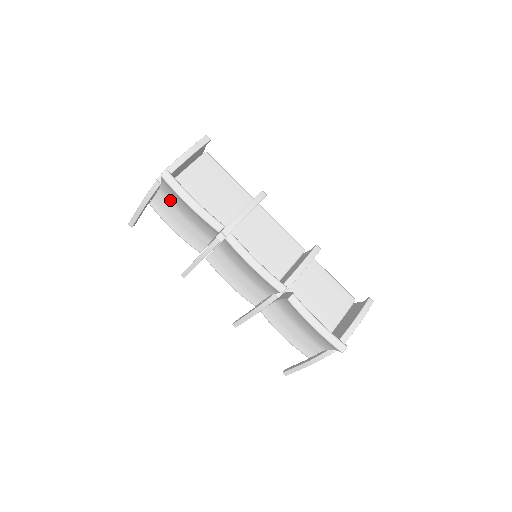
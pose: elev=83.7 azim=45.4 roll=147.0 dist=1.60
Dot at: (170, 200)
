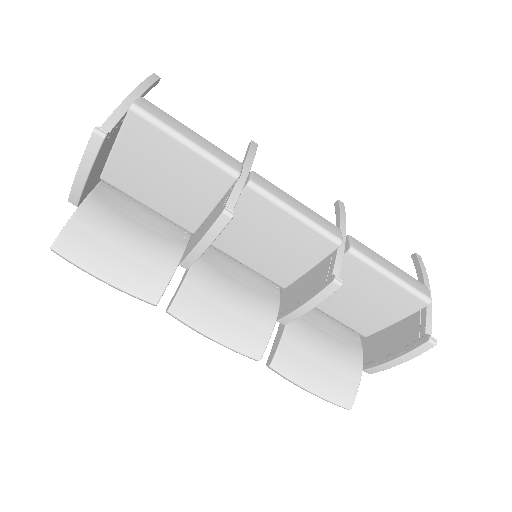
Dot at: occluded
